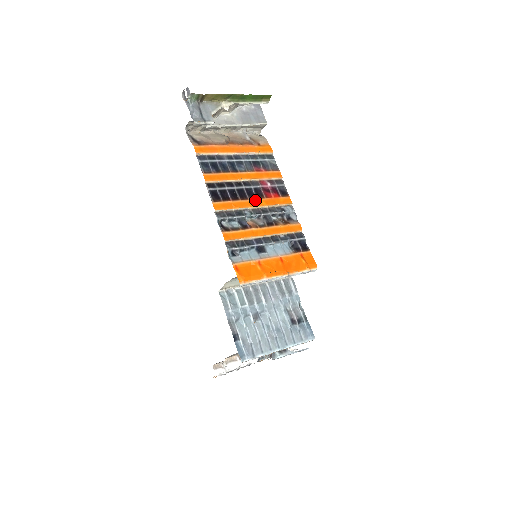
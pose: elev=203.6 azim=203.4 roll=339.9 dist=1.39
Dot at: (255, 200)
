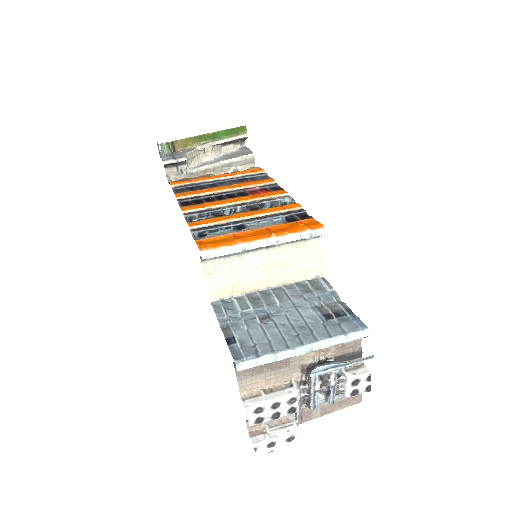
Dot at: (236, 198)
